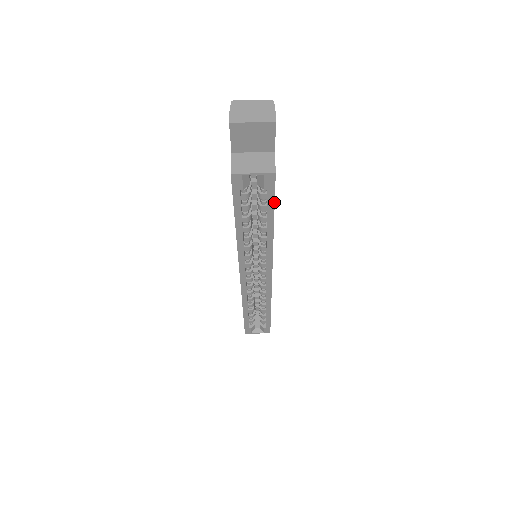
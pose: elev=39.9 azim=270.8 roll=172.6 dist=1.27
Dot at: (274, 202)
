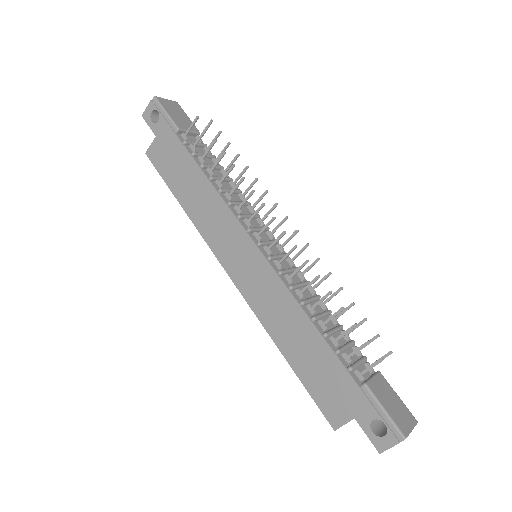
Dot at: occluded
